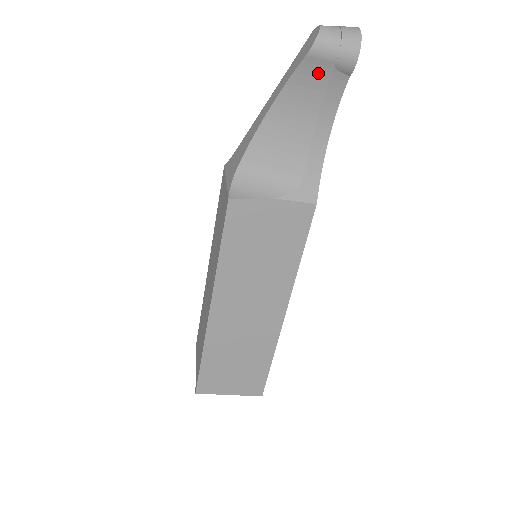
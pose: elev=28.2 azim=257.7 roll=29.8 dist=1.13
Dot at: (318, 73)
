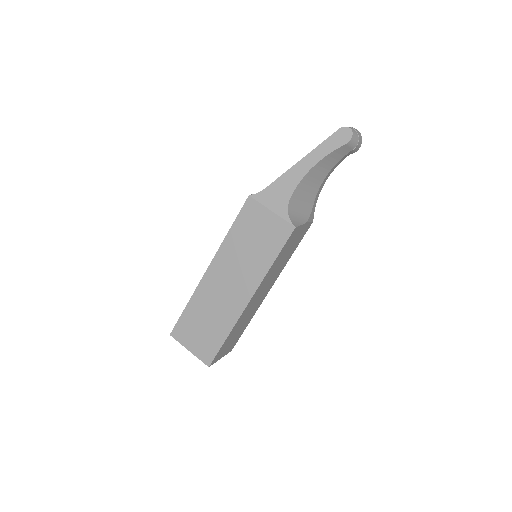
Dot at: (343, 153)
